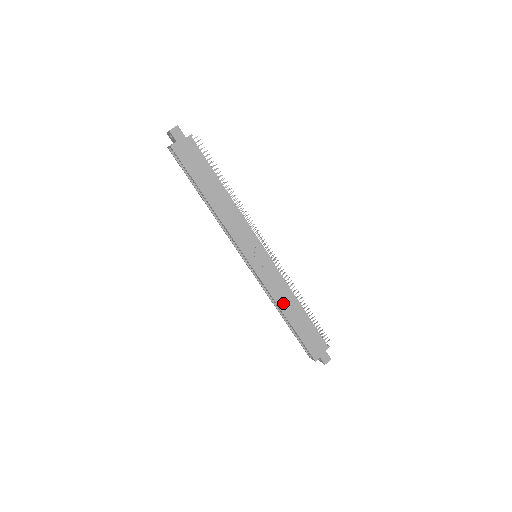
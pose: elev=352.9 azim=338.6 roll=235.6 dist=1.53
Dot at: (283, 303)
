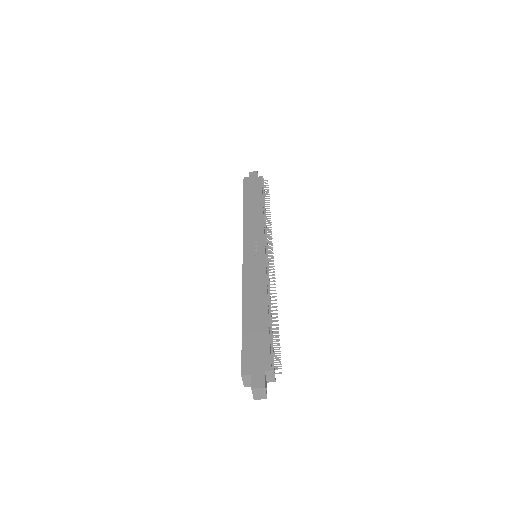
Dot at: (250, 294)
